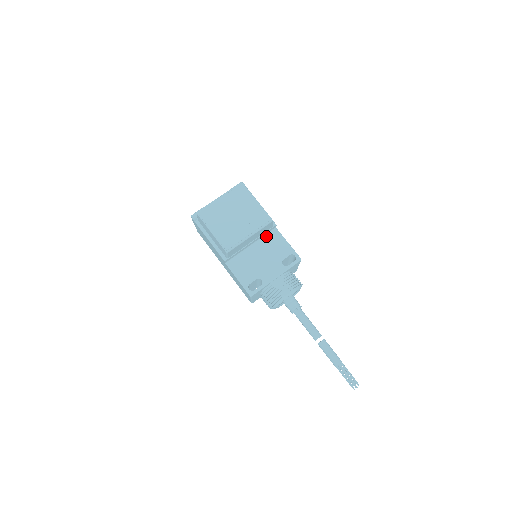
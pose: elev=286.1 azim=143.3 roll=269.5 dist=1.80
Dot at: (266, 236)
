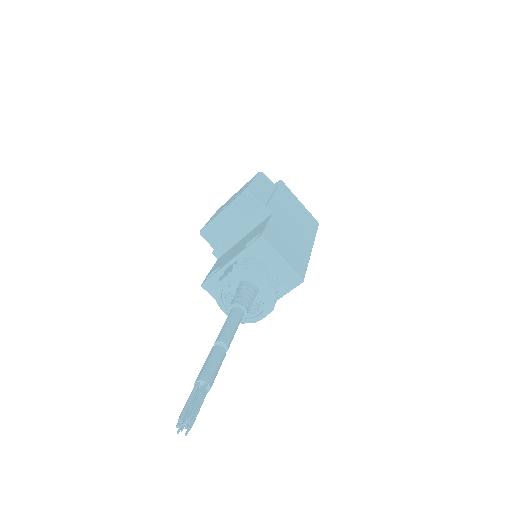
Dot at: (260, 224)
